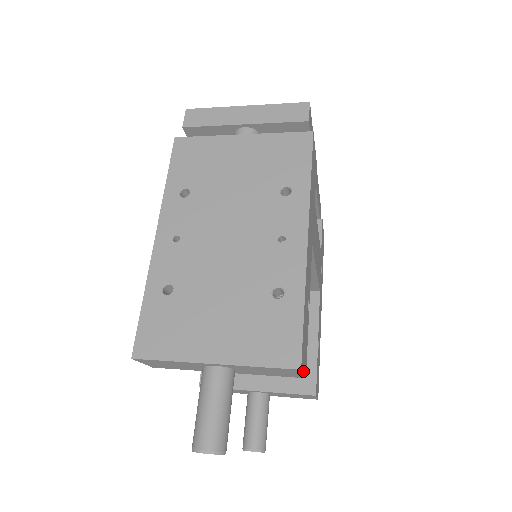
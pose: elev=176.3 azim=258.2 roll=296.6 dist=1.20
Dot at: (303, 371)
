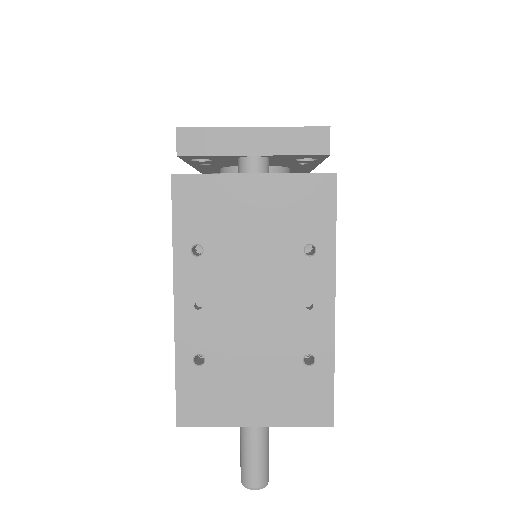
Dot at: occluded
